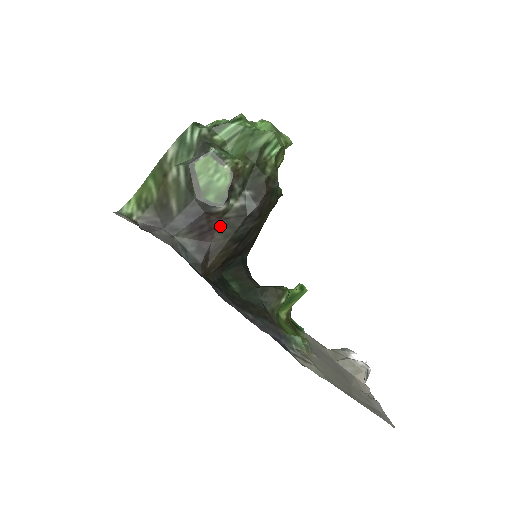
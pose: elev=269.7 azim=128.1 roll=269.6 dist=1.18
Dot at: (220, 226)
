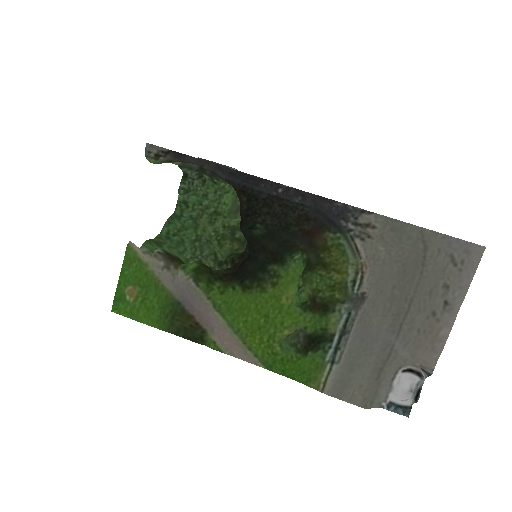
Dot at: occluded
